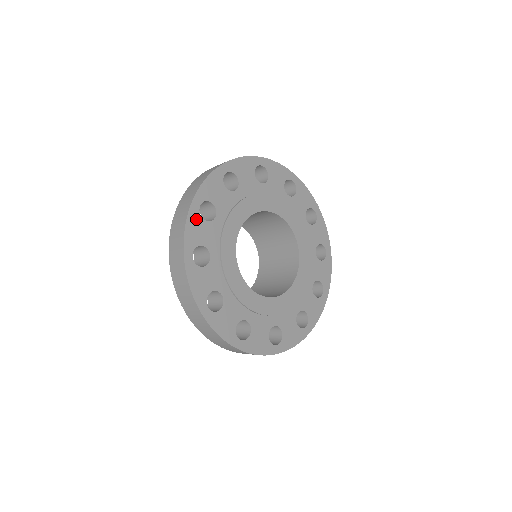
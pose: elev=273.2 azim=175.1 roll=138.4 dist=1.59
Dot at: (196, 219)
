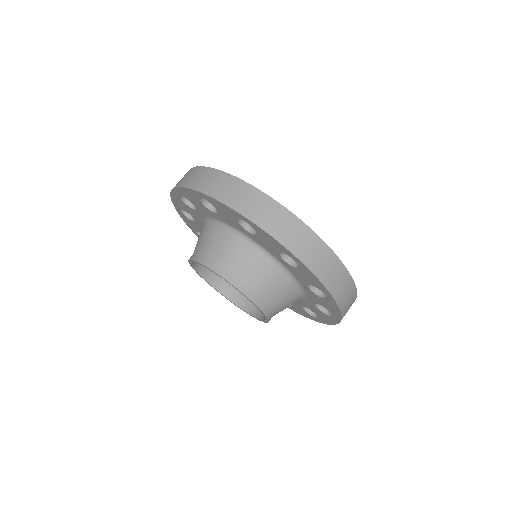
Dot at: occluded
